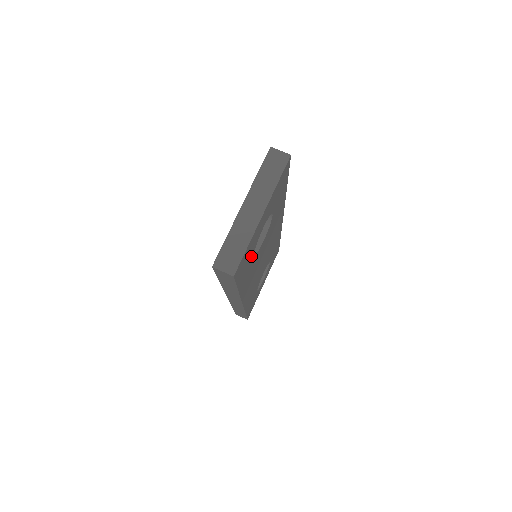
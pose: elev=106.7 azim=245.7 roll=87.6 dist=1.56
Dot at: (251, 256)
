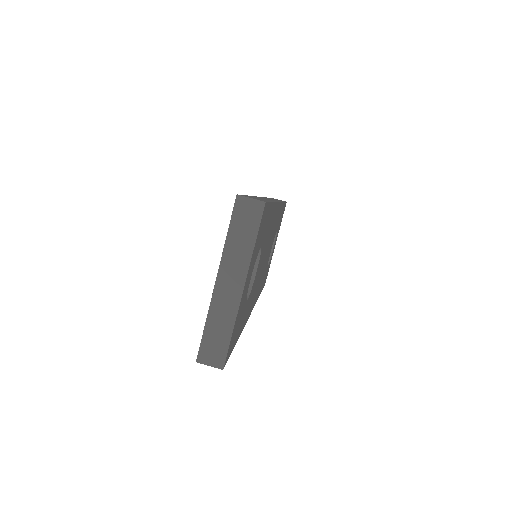
Dot at: (243, 310)
